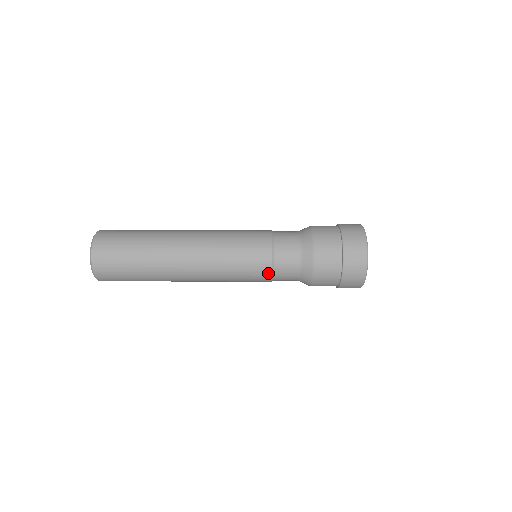
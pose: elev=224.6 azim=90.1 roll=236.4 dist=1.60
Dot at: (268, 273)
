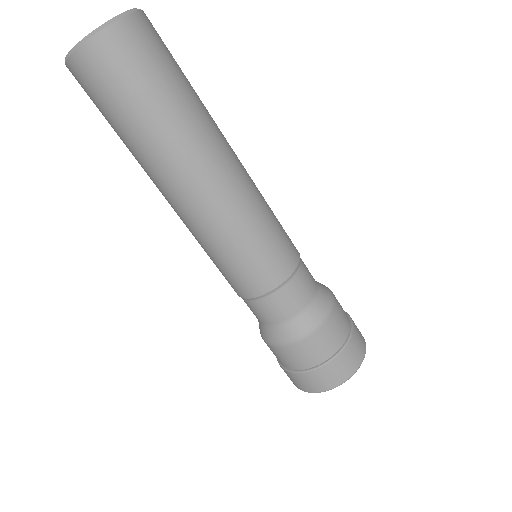
Dot at: (271, 285)
